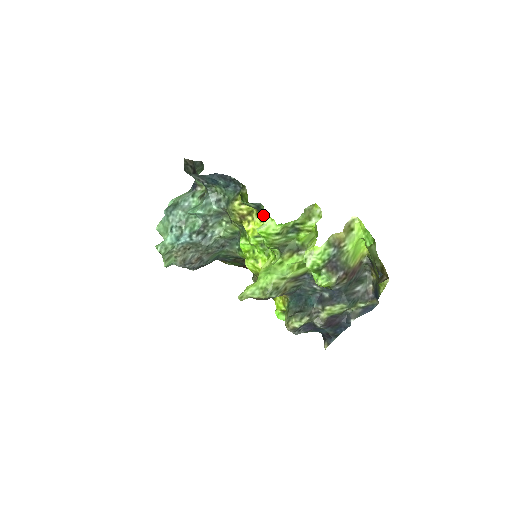
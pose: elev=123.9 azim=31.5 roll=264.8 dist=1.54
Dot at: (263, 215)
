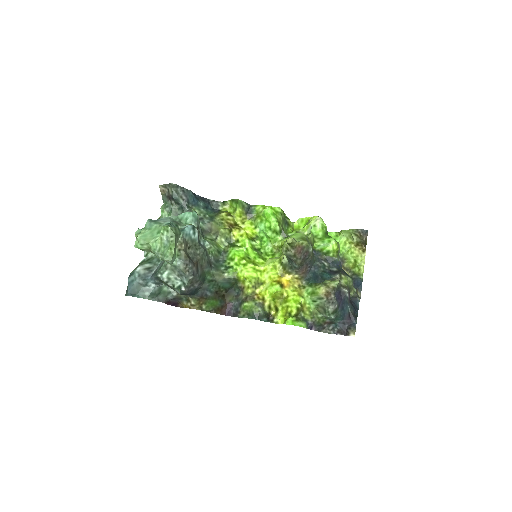
Dot at: (254, 216)
